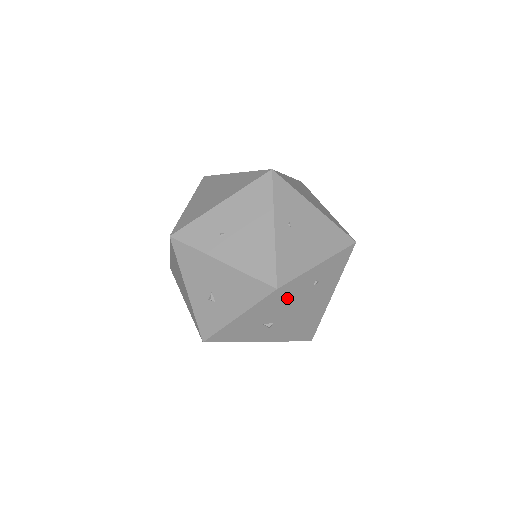
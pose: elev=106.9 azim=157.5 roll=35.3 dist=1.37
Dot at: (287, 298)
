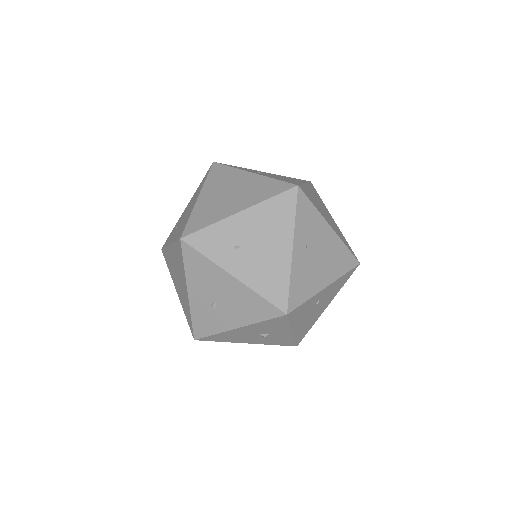
Dot at: (292, 319)
